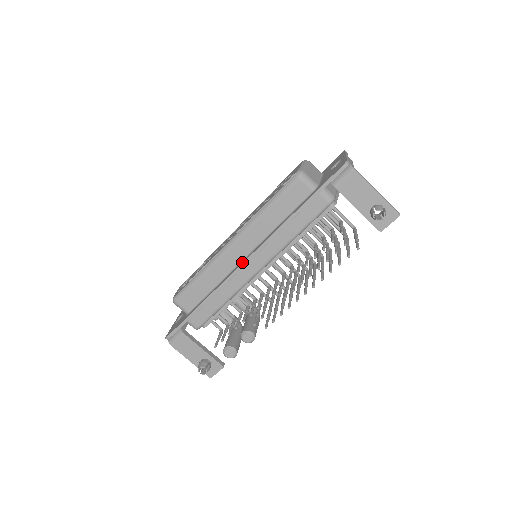
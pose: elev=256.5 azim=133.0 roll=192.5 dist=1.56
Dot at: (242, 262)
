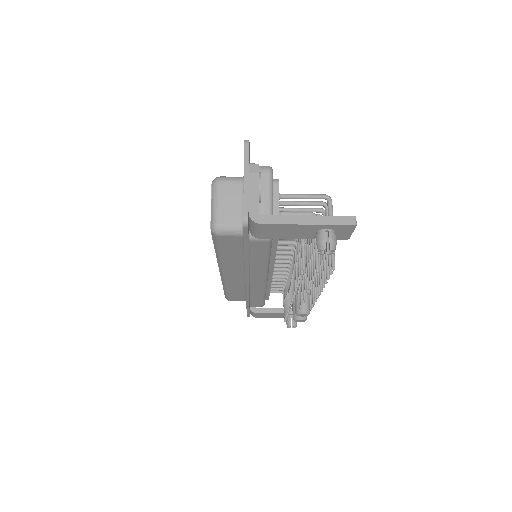
Dot at: occluded
